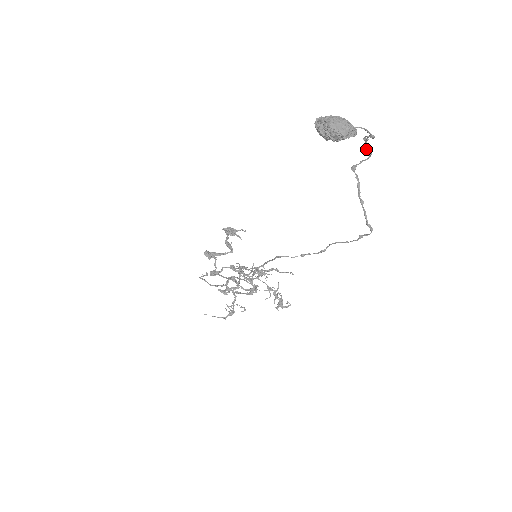
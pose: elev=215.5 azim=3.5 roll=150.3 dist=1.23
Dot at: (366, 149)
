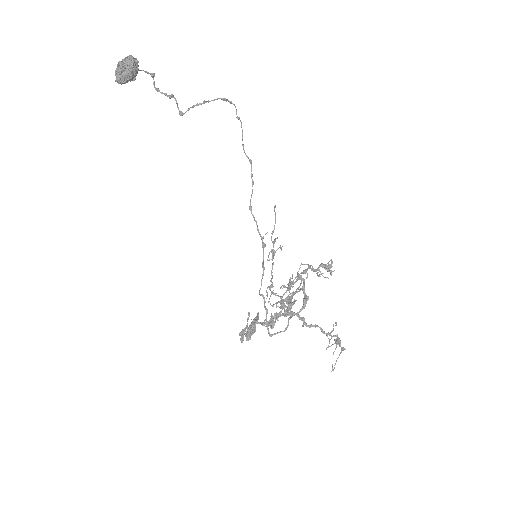
Dot at: (167, 96)
